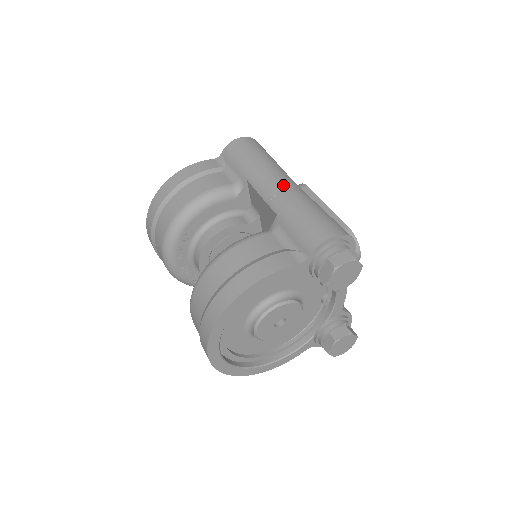
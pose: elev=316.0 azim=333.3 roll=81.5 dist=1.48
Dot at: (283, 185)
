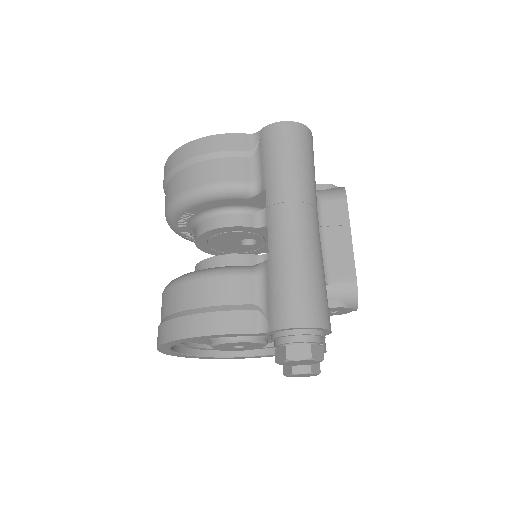
Dot at: (293, 223)
